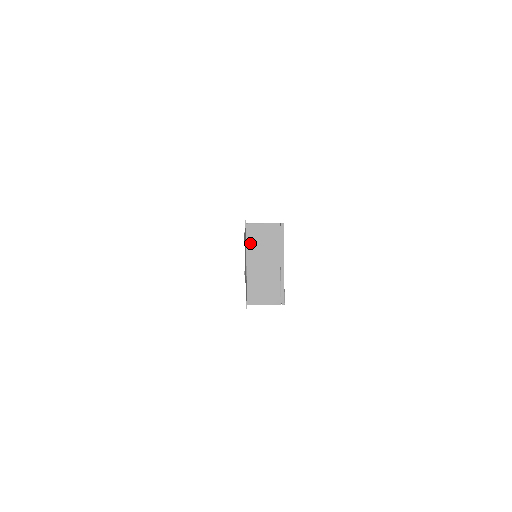
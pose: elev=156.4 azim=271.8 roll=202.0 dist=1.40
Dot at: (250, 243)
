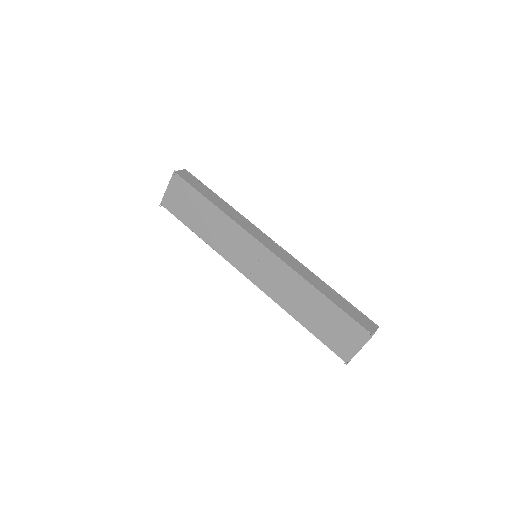
Dot at: occluded
